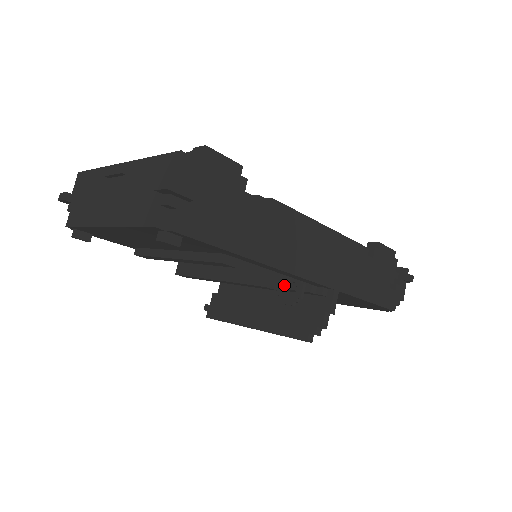
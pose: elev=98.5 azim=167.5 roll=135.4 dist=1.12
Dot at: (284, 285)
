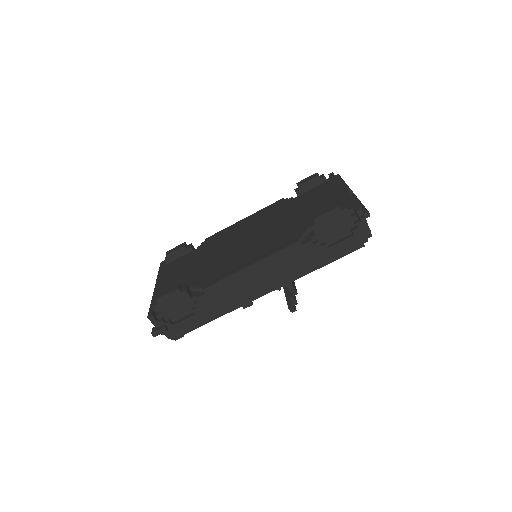
Dot at: occluded
